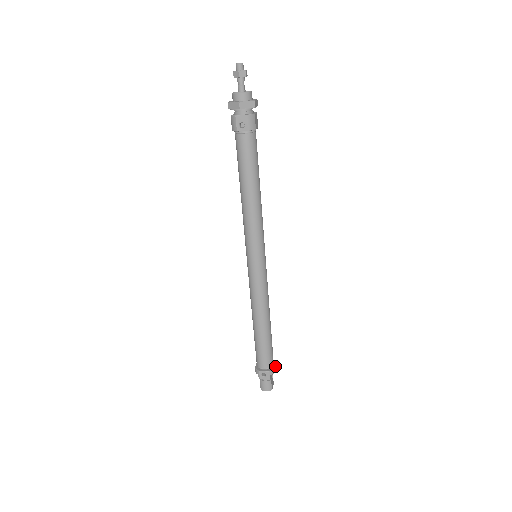
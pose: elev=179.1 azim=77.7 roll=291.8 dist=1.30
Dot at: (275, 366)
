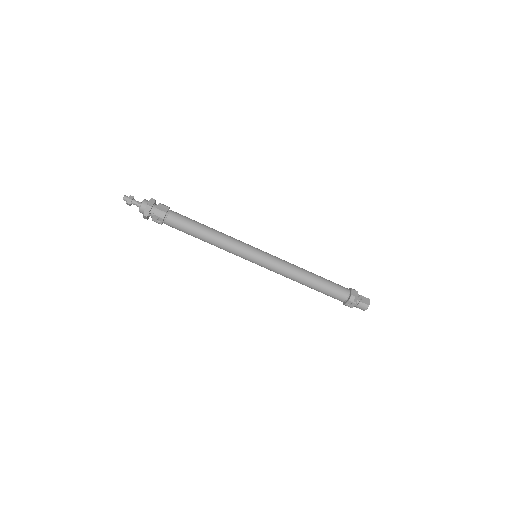
Dot at: (353, 291)
